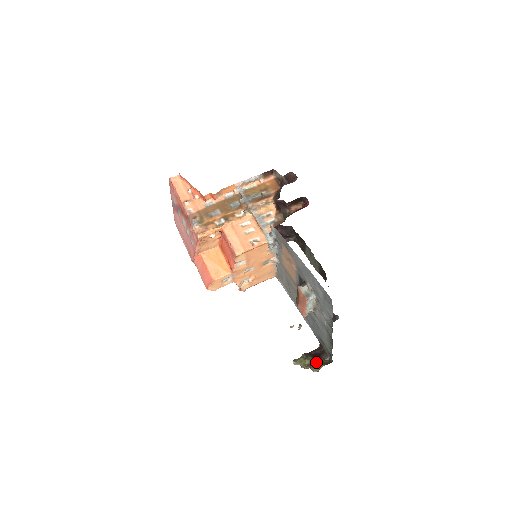
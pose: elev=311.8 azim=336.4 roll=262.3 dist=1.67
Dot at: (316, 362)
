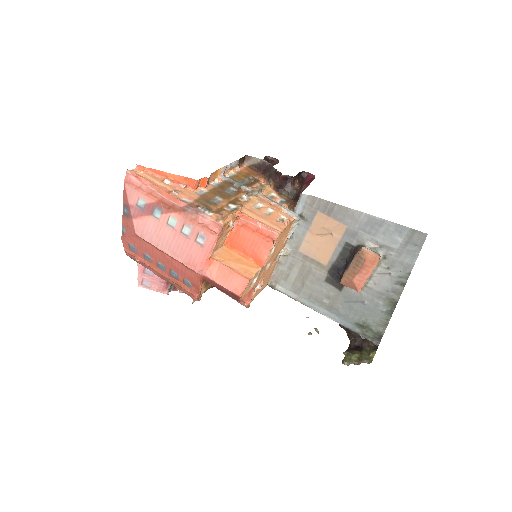
Dot at: (364, 353)
